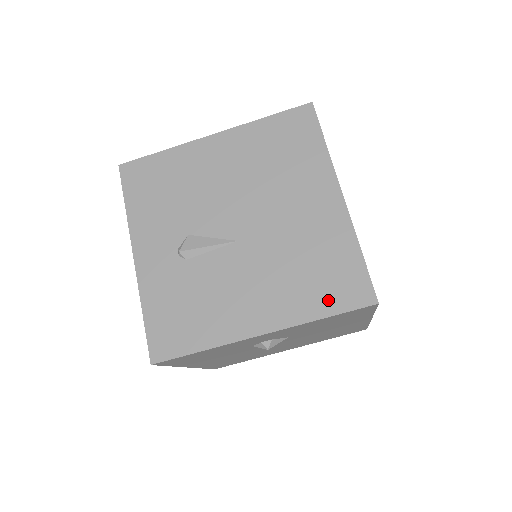
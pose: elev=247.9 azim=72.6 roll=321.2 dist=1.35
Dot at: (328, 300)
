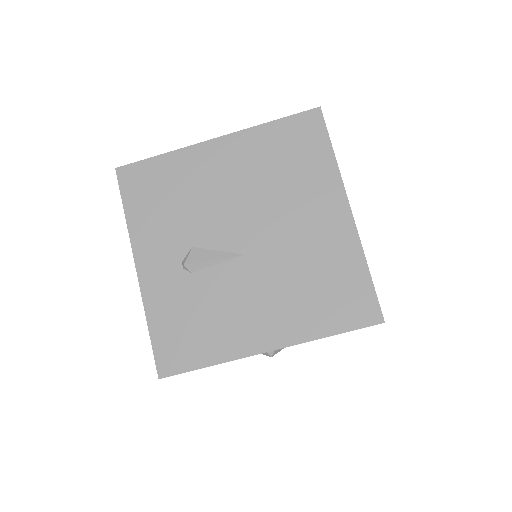
Dot at: (335, 318)
